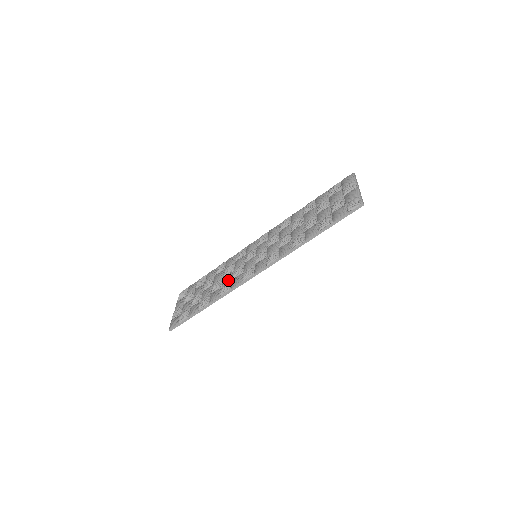
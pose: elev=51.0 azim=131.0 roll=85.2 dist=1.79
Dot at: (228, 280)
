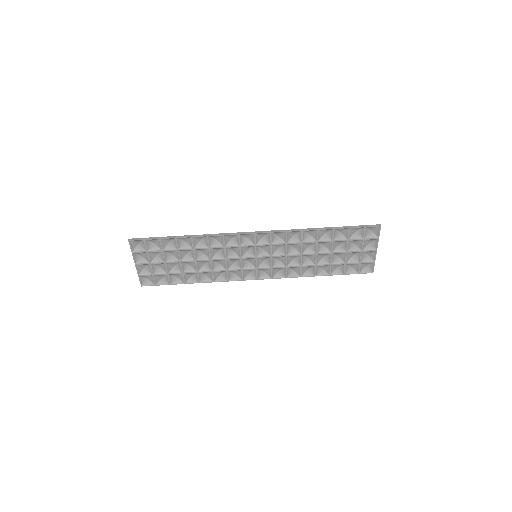
Dot at: (220, 246)
